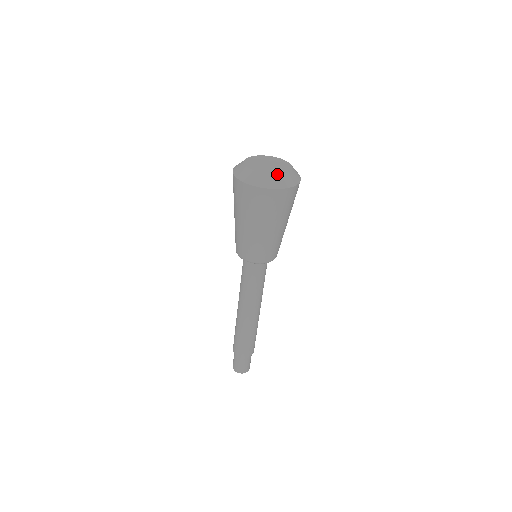
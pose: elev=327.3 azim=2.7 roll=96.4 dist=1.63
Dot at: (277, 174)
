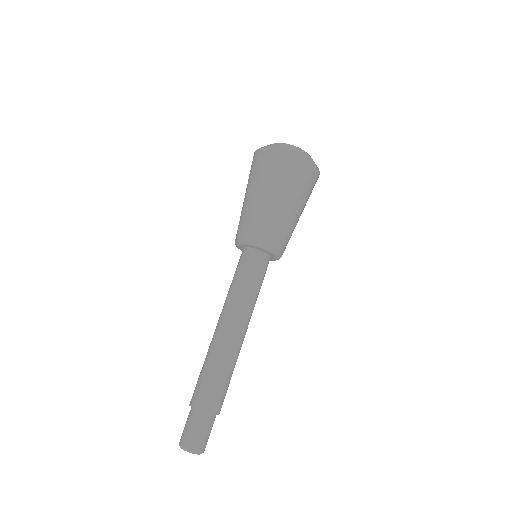
Dot at: (293, 145)
